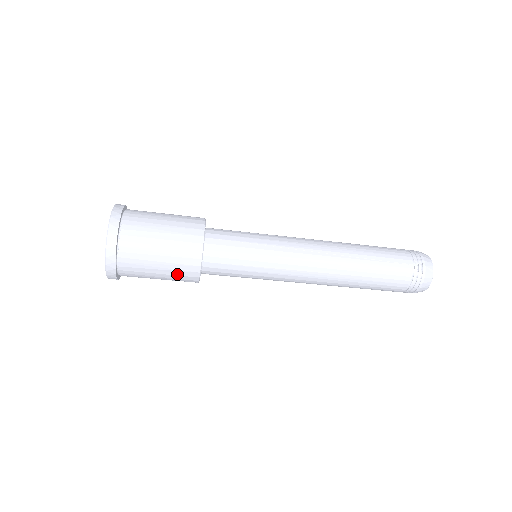
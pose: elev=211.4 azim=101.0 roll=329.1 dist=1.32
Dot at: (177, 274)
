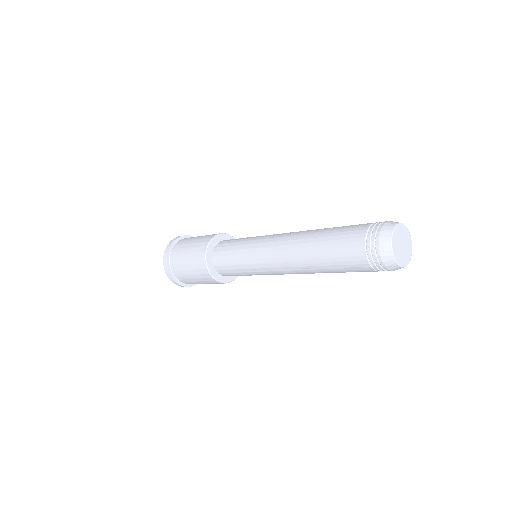
Dot at: occluded
